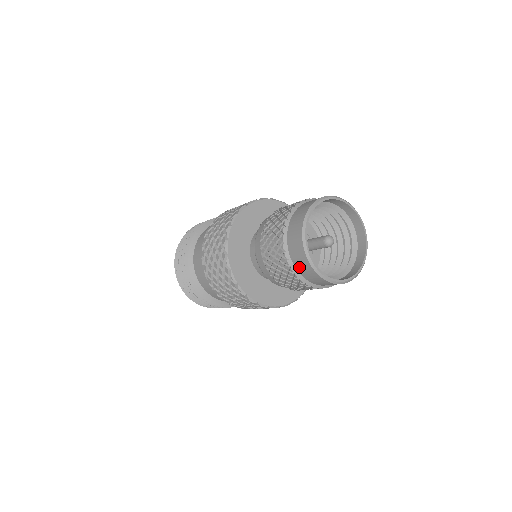
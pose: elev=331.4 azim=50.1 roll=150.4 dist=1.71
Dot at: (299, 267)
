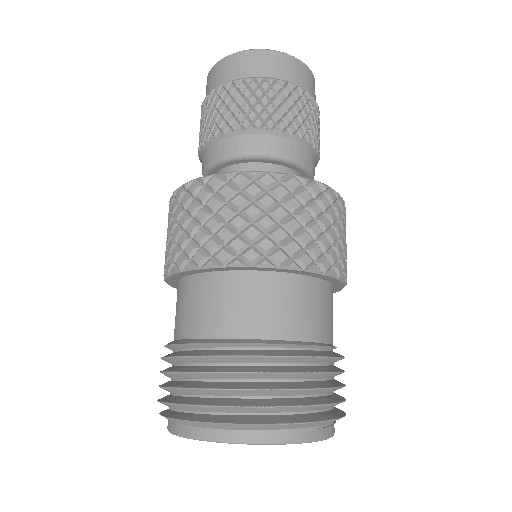
Dot at: (237, 72)
